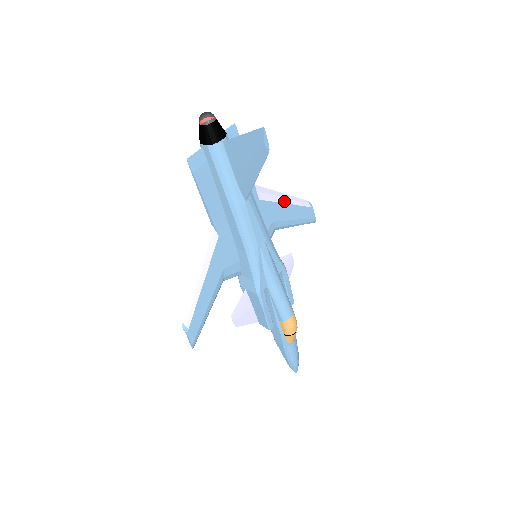
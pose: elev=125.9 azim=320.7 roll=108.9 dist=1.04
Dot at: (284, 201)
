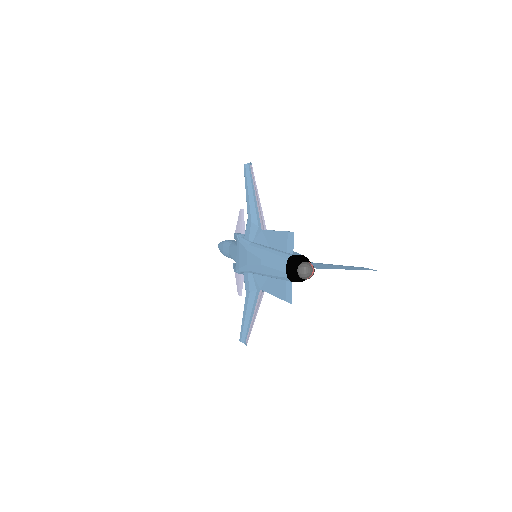
Dot at: (259, 198)
